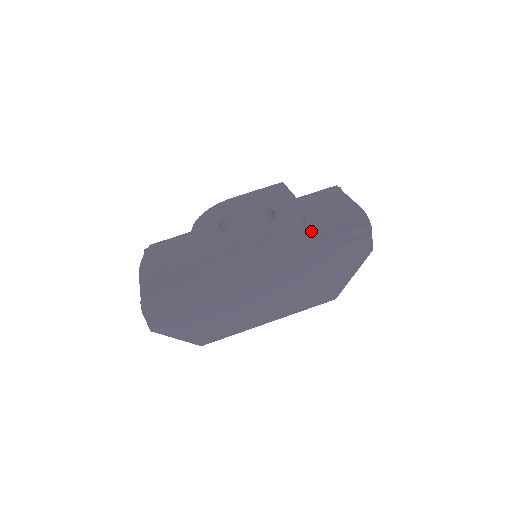
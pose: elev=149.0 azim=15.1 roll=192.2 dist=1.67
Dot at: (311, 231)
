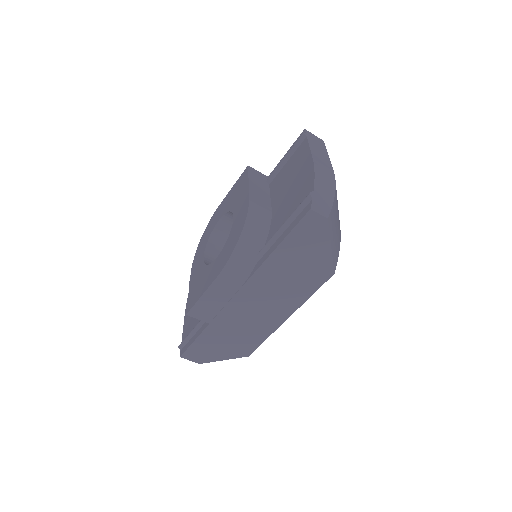
Dot at: (273, 220)
